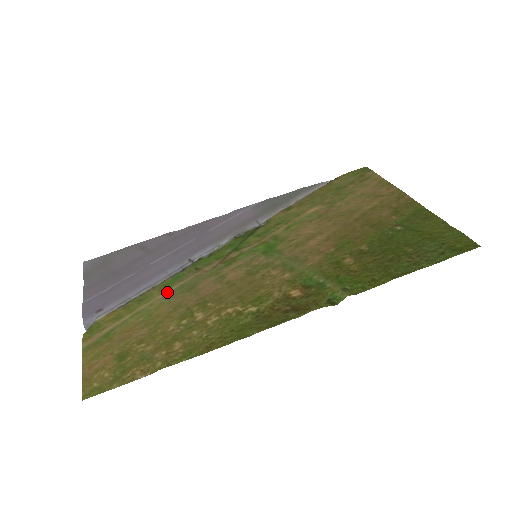
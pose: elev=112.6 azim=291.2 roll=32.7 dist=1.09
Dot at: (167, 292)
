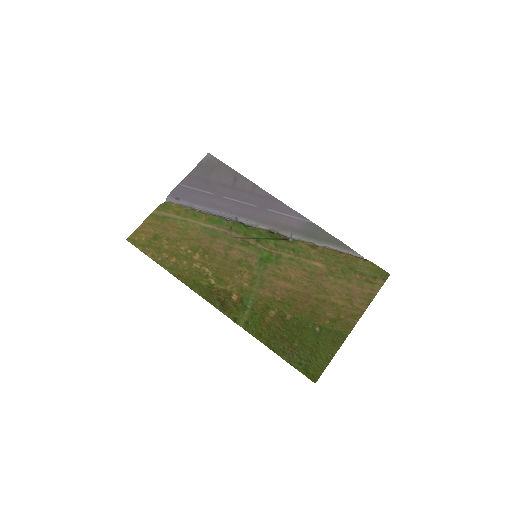
Dot at: (206, 225)
